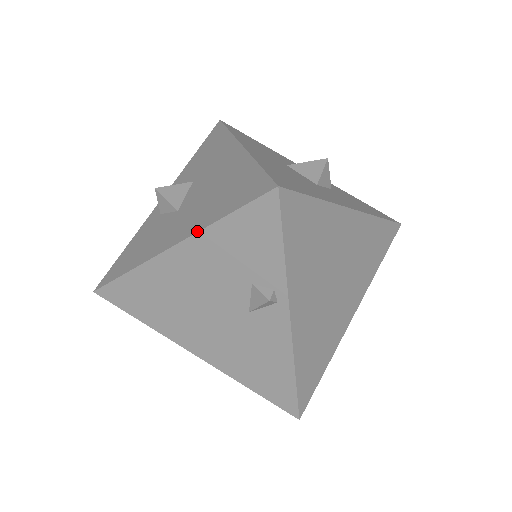
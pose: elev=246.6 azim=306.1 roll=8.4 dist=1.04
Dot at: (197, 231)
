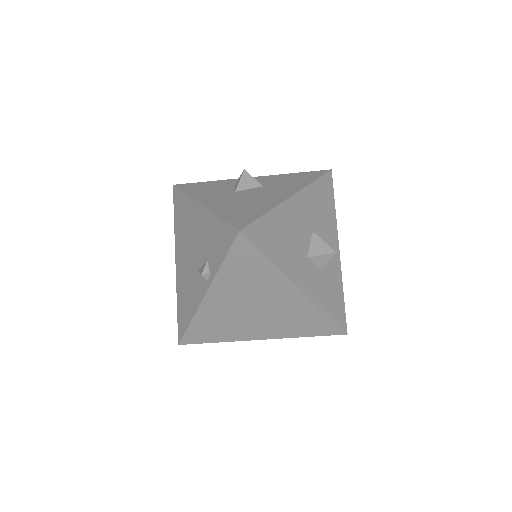
Dot at: (211, 210)
